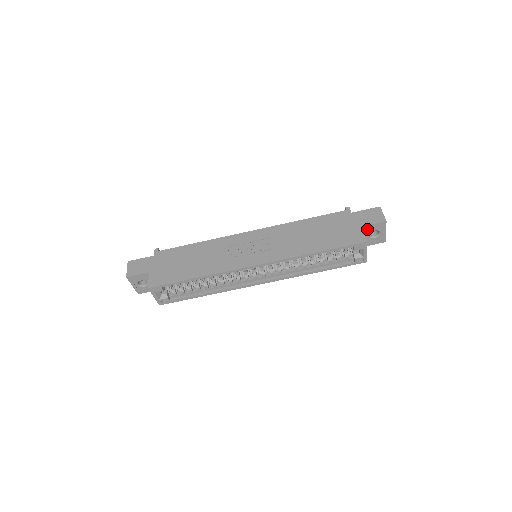
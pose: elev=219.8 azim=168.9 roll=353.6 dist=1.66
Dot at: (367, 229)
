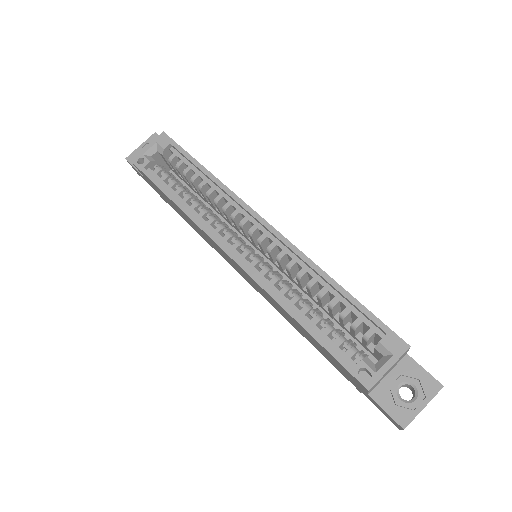
Dot at: (408, 368)
